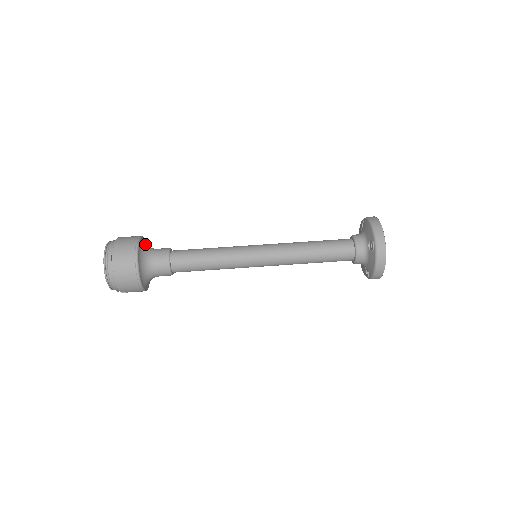
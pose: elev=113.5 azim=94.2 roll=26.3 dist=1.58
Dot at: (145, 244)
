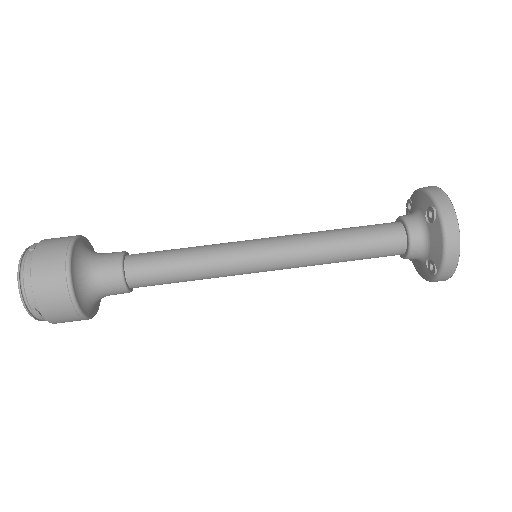
Dot at: (80, 271)
